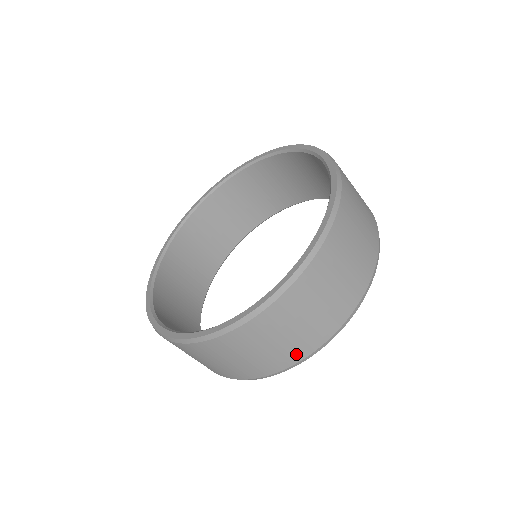
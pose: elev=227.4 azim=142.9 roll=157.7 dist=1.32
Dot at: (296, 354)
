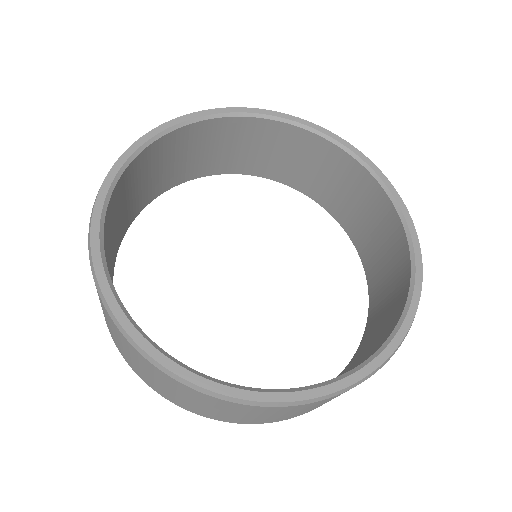
Dot at: (207, 415)
